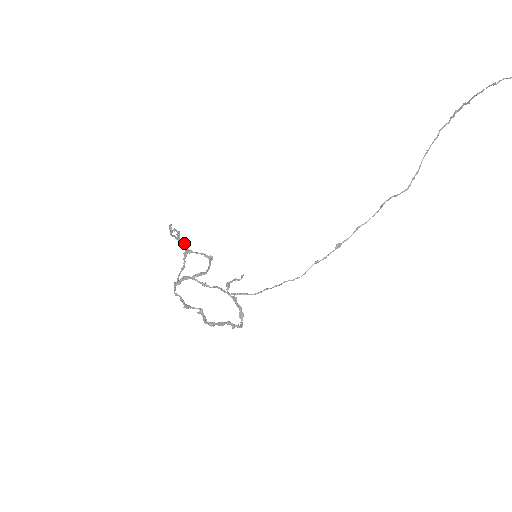
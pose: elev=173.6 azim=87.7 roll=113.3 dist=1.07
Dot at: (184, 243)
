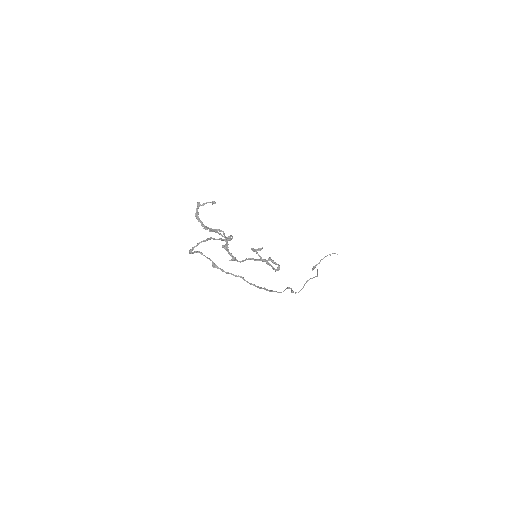
Dot at: occluded
